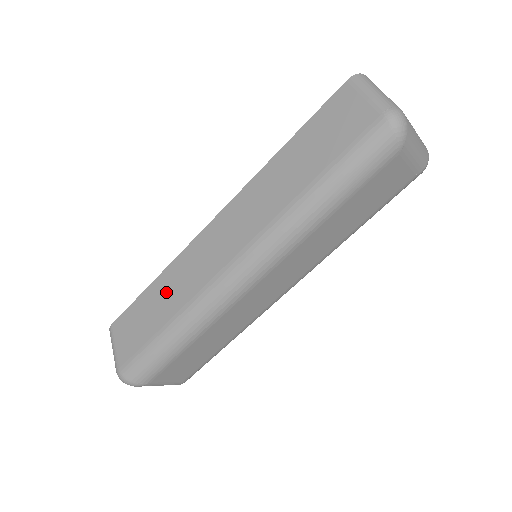
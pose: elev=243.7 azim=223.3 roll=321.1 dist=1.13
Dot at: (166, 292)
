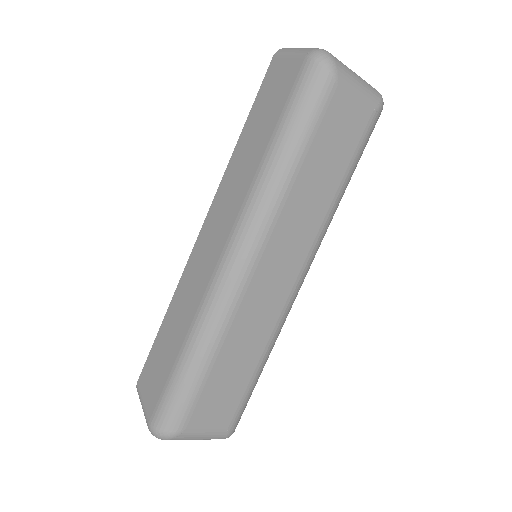
Dot at: (176, 319)
